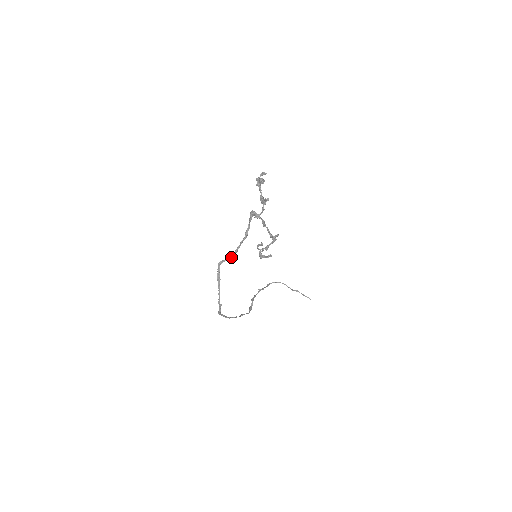
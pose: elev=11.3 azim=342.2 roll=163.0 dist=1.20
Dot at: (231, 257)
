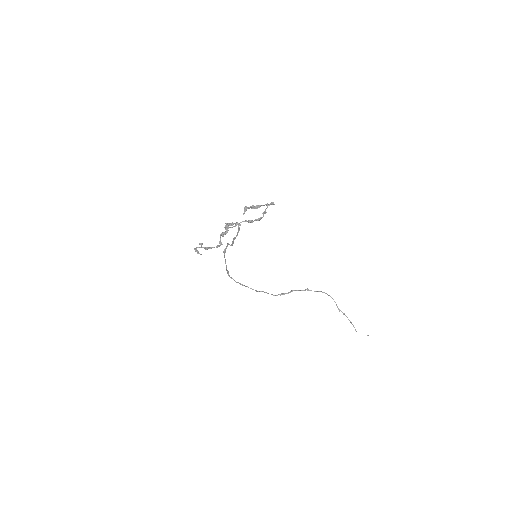
Dot at: (231, 244)
